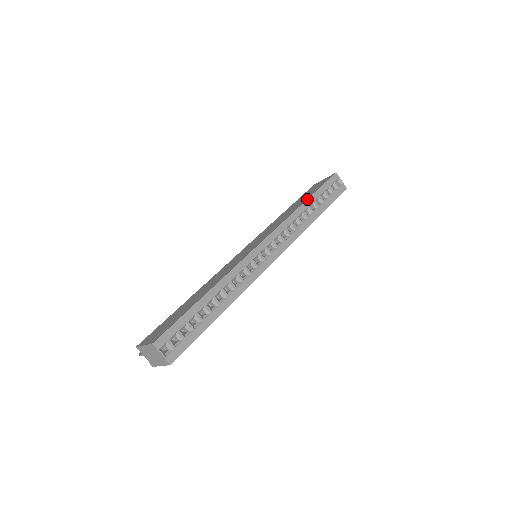
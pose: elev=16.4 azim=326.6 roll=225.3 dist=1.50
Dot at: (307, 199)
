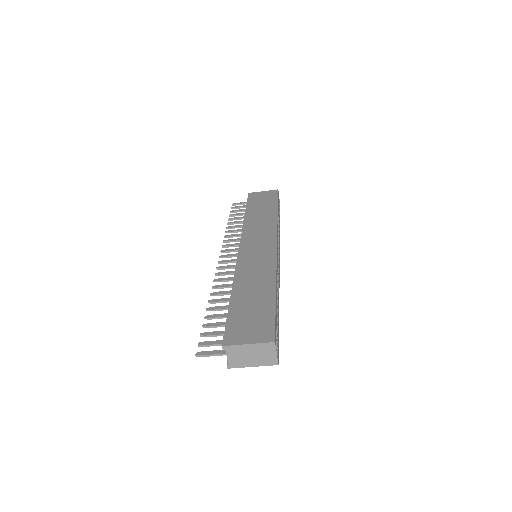
Dot at: occluded
